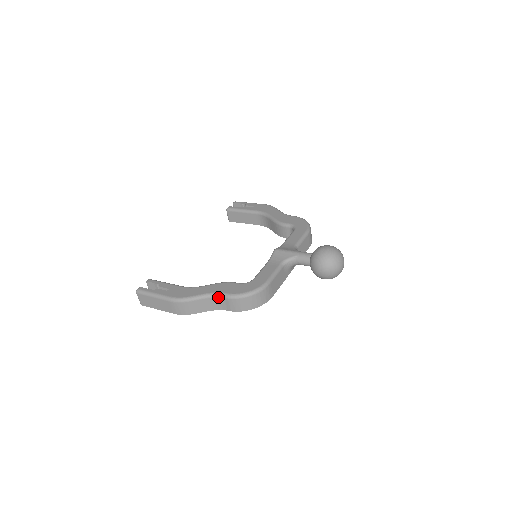
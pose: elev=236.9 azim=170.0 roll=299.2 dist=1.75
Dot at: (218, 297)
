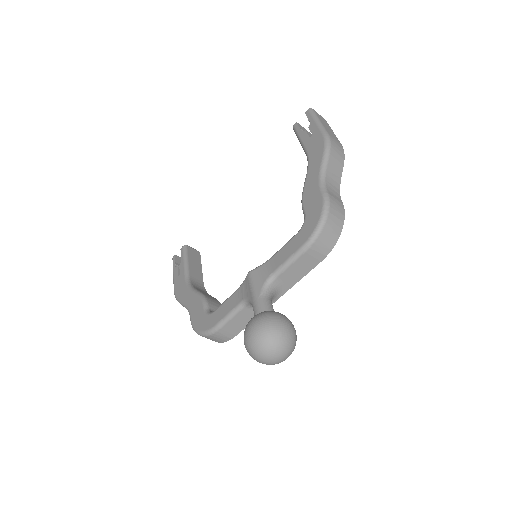
Dot at: occluded
